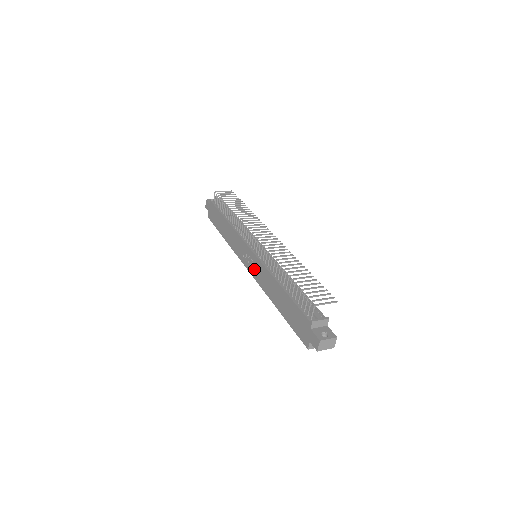
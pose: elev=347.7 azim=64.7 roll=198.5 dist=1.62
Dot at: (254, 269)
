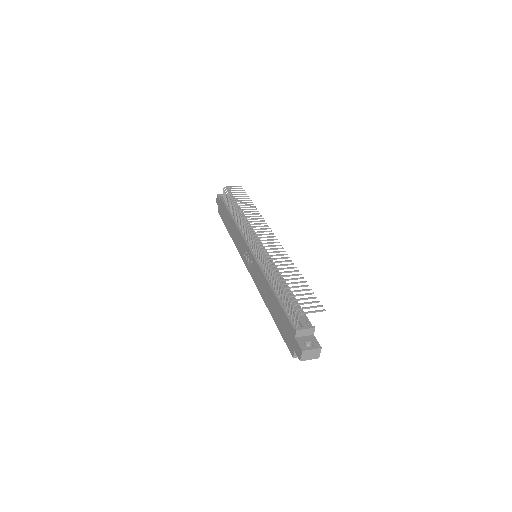
Dot at: (252, 270)
